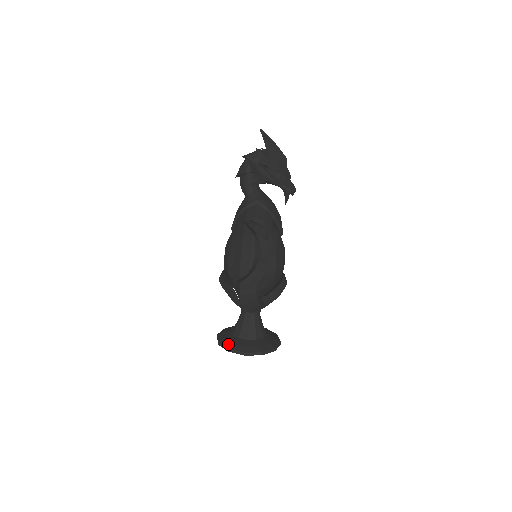
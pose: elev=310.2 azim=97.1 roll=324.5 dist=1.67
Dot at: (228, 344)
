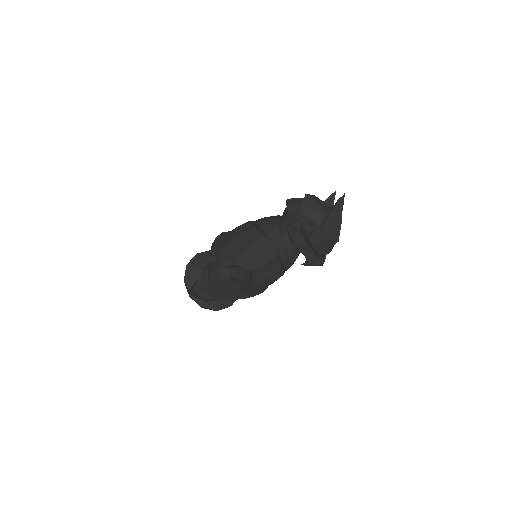
Dot at: (189, 276)
